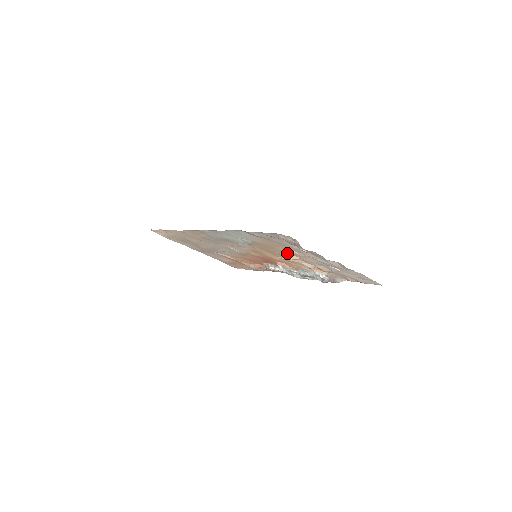
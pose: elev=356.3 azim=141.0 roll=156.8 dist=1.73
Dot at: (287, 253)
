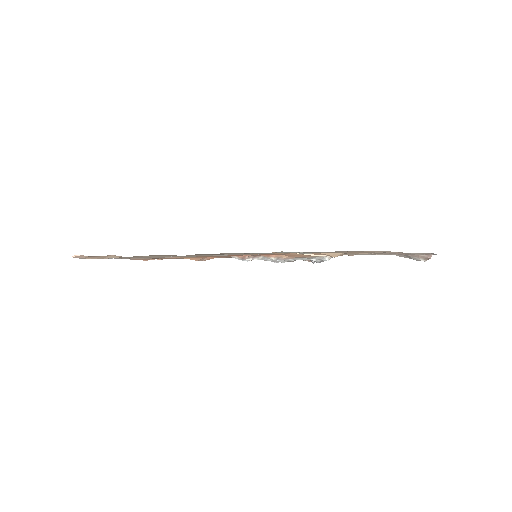
Dot at: (338, 253)
